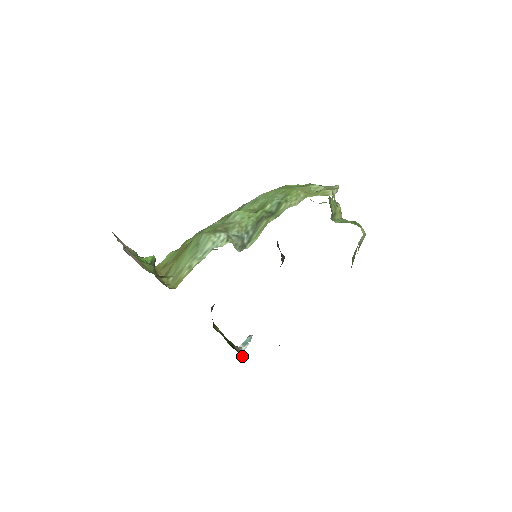
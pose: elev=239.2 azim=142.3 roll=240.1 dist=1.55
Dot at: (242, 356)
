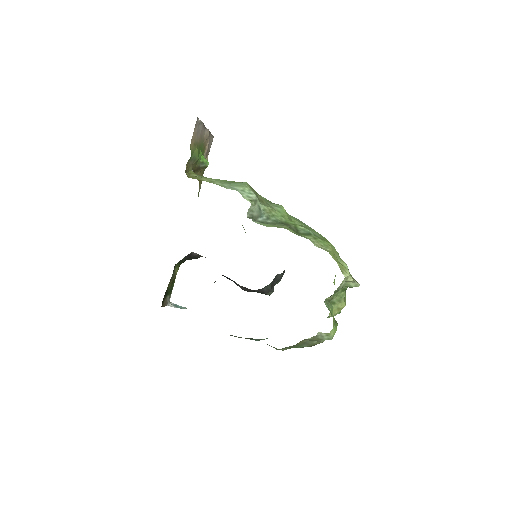
Dot at: (163, 304)
